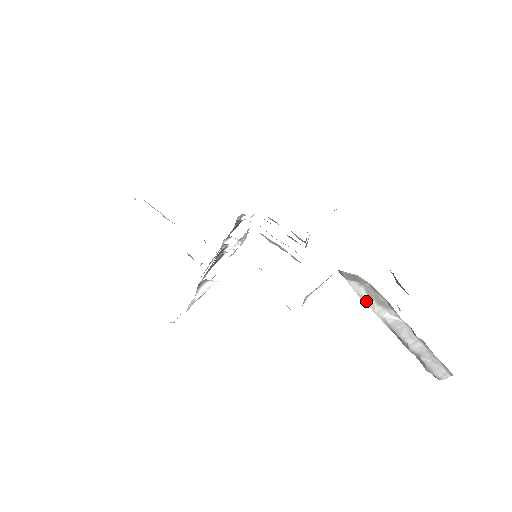
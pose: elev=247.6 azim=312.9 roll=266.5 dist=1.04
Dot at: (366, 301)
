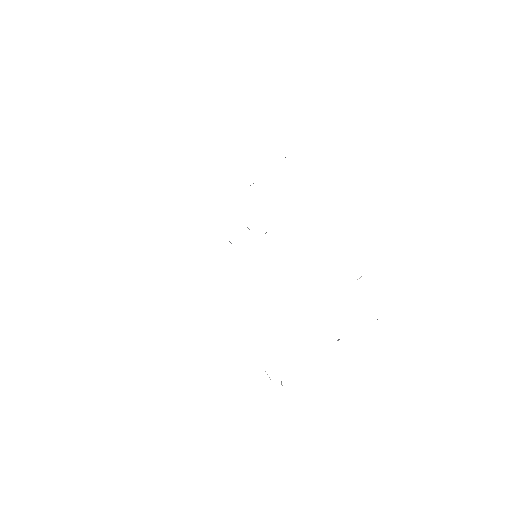
Dot at: occluded
